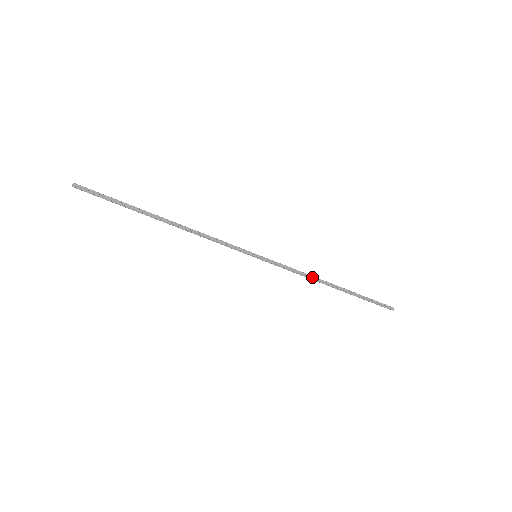
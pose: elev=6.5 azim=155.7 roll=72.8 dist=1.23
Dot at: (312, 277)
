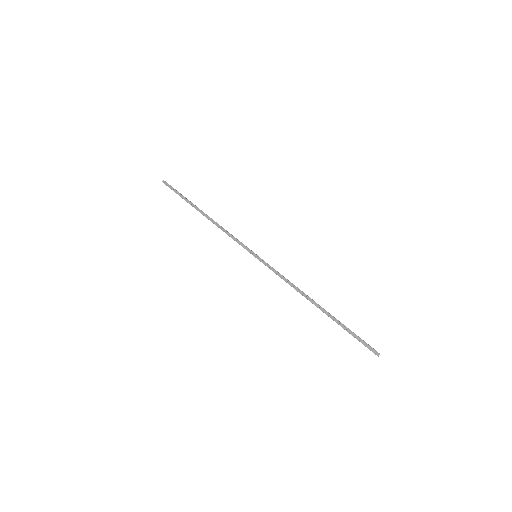
Dot at: (297, 289)
